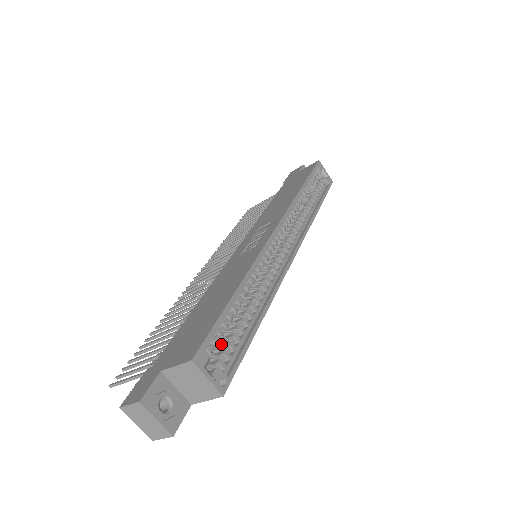
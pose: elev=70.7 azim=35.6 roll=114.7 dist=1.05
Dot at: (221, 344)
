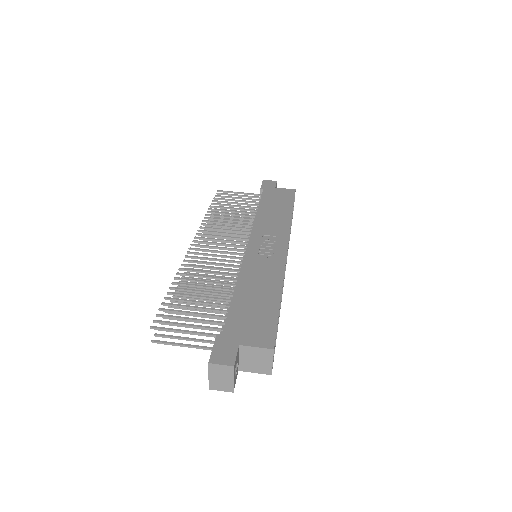
Dot at: occluded
